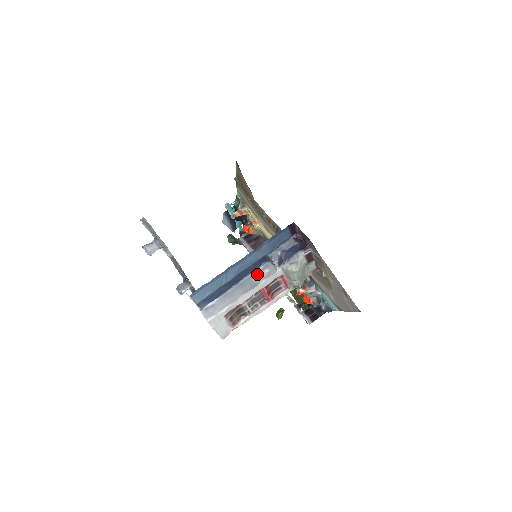
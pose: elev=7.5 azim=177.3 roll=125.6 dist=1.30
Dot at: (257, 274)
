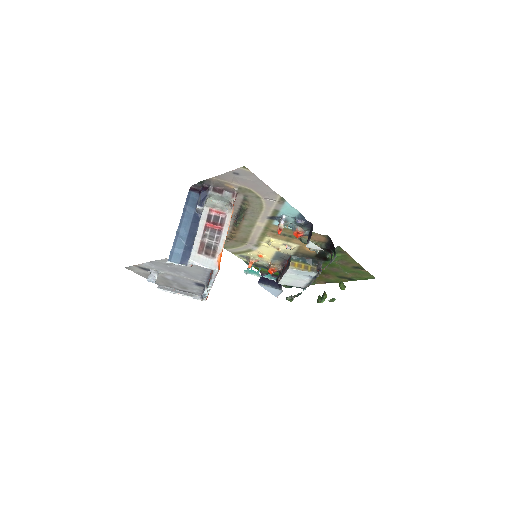
Dot at: occluded
